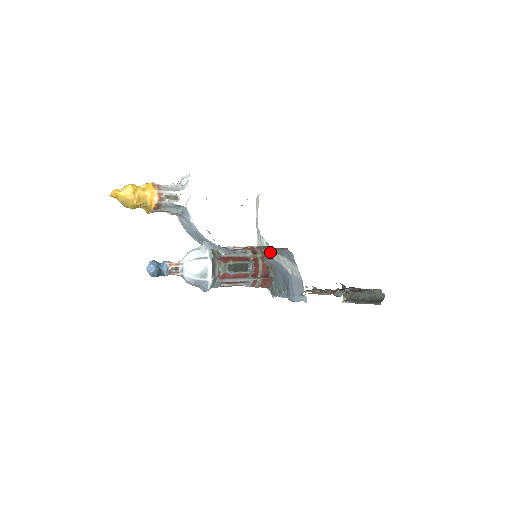
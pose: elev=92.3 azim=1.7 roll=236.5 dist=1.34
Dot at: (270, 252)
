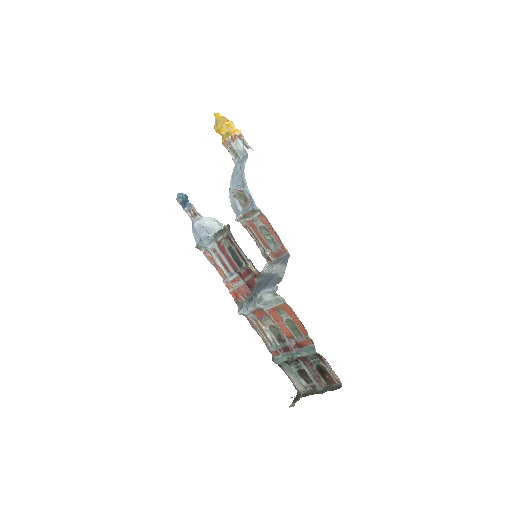
Dot at: (267, 269)
